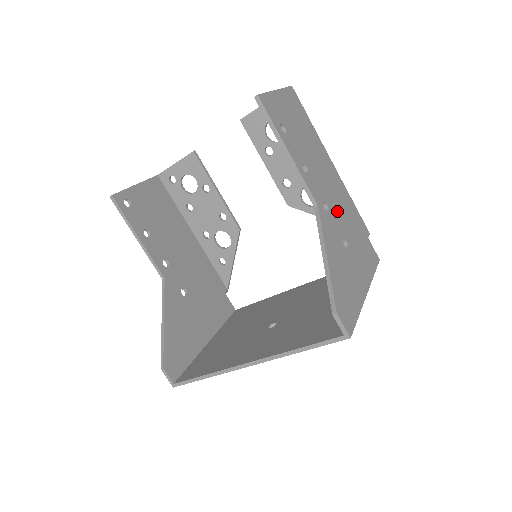
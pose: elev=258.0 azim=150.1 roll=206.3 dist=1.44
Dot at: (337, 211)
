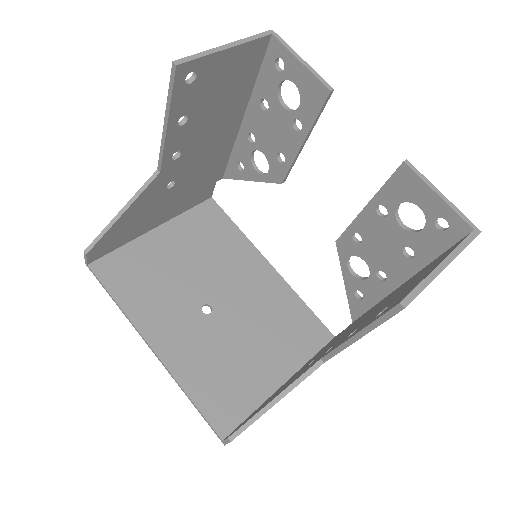
Dot at: occluded
